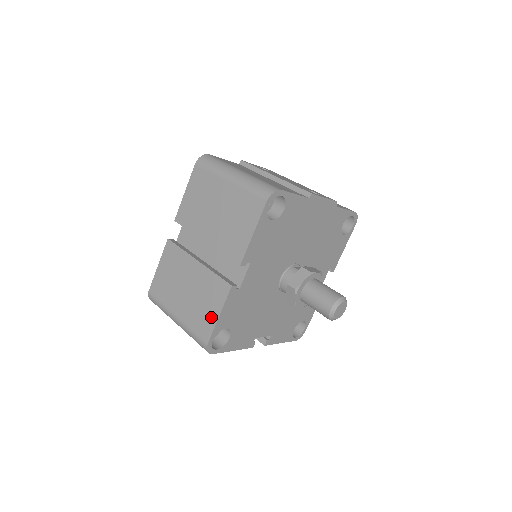
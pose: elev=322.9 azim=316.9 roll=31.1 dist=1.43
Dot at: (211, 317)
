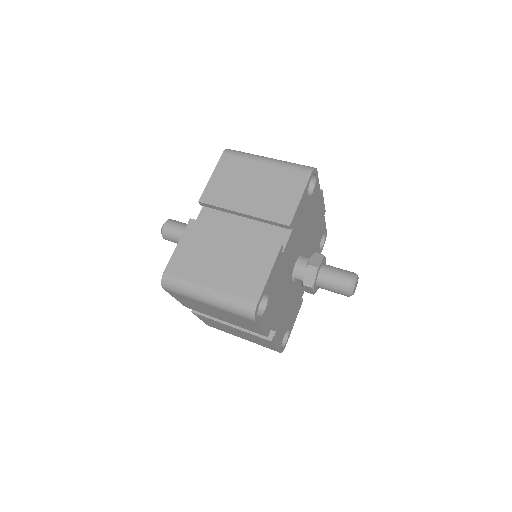
Dot at: (259, 278)
